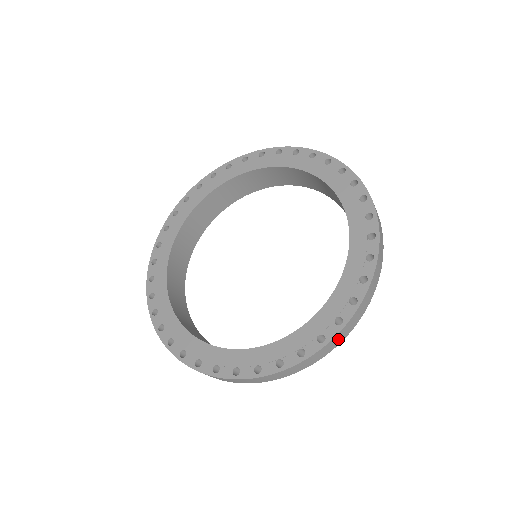
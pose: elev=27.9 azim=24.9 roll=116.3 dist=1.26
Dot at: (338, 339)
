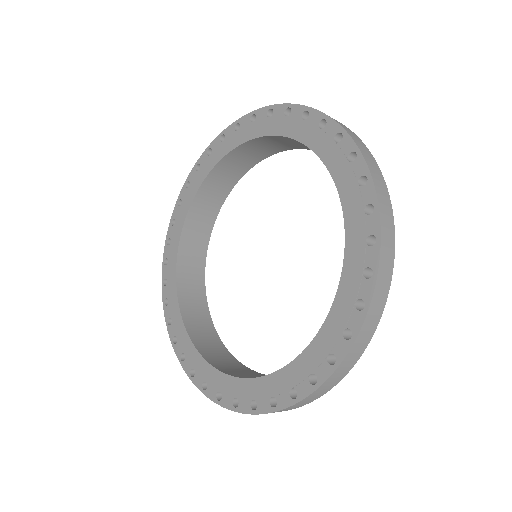
Dot at: occluded
